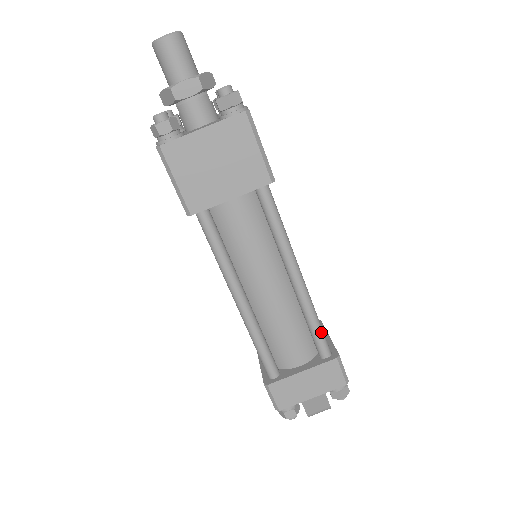
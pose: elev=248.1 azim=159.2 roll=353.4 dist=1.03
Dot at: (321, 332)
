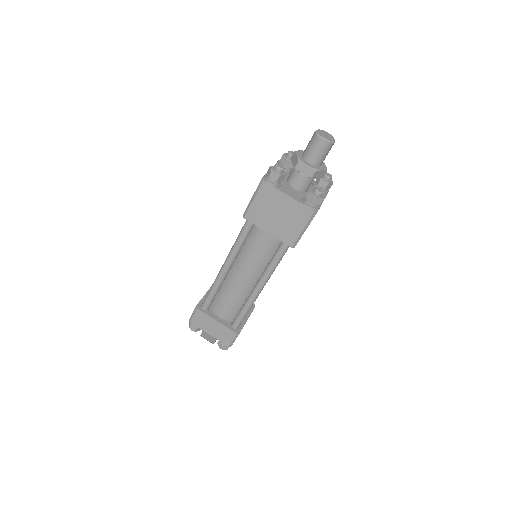
Dot at: (243, 317)
